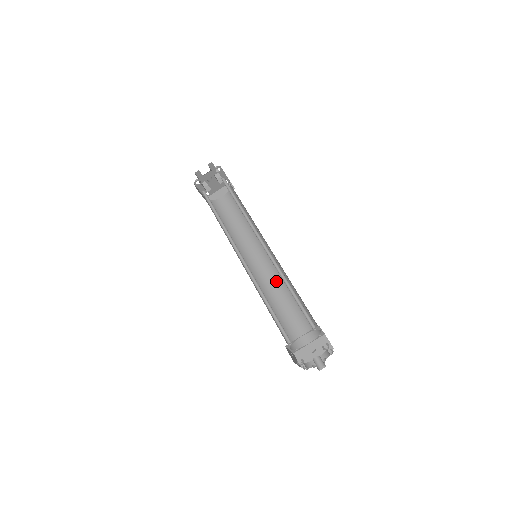
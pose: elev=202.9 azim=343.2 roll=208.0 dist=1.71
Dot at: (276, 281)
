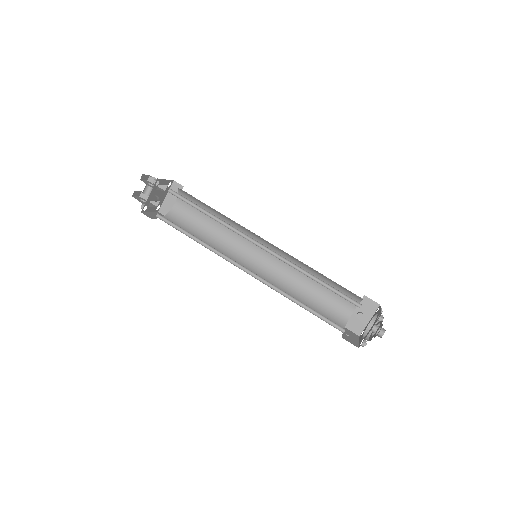
Dot at: (288, 267)
